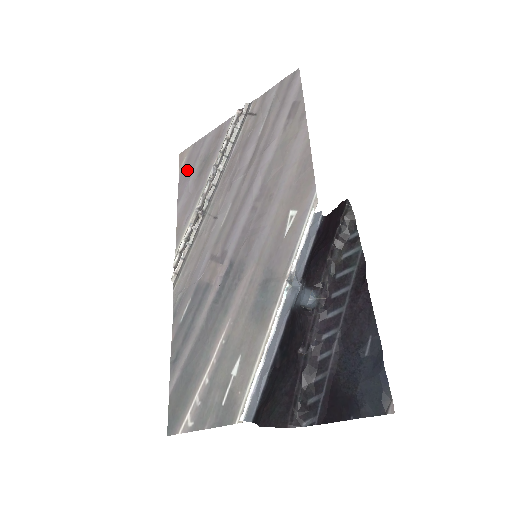
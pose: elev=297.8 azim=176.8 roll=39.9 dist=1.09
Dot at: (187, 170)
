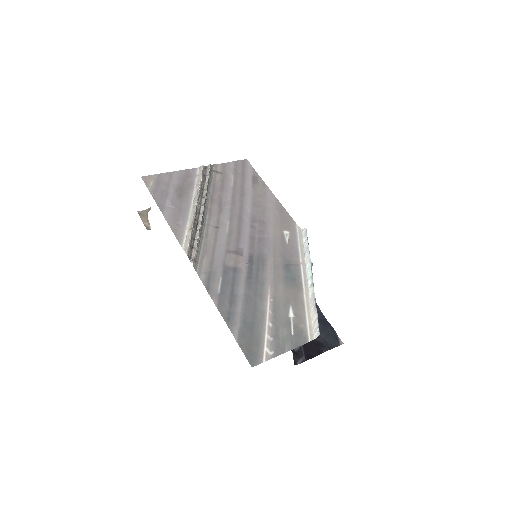
Dot at: (161, 191)
